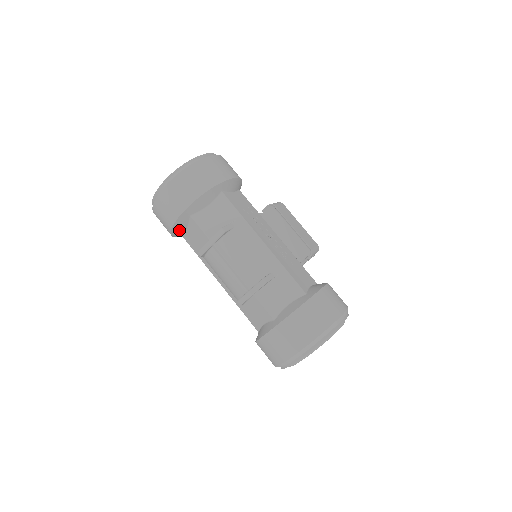
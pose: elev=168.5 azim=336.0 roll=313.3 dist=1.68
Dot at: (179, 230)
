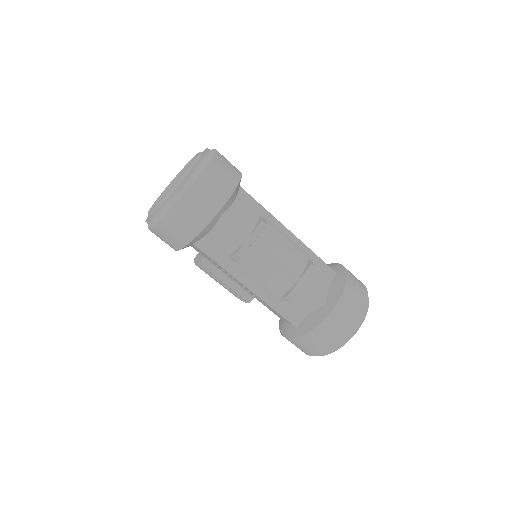
Dot at: (201, 236)
